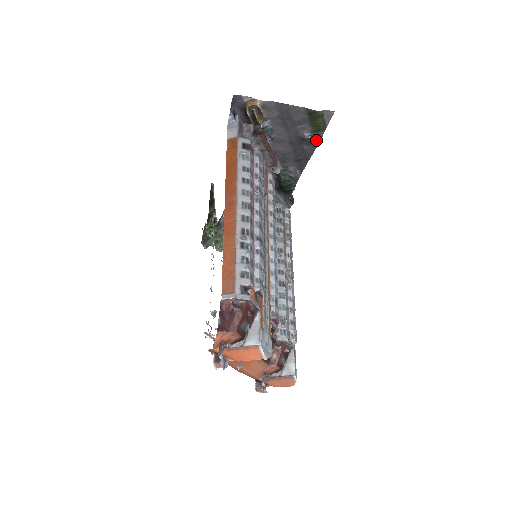
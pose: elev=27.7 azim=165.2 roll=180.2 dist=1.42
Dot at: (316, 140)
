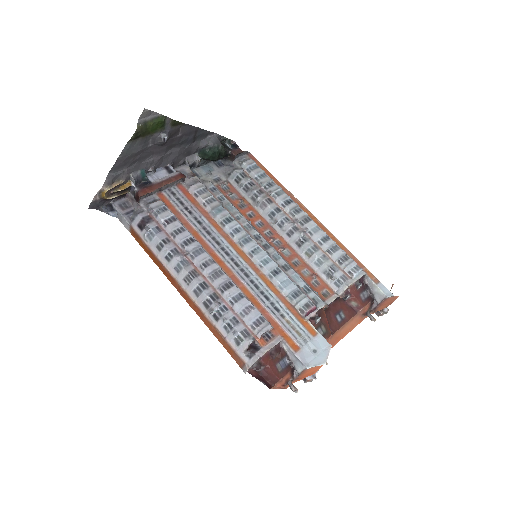
Dot at: (175, 125)
